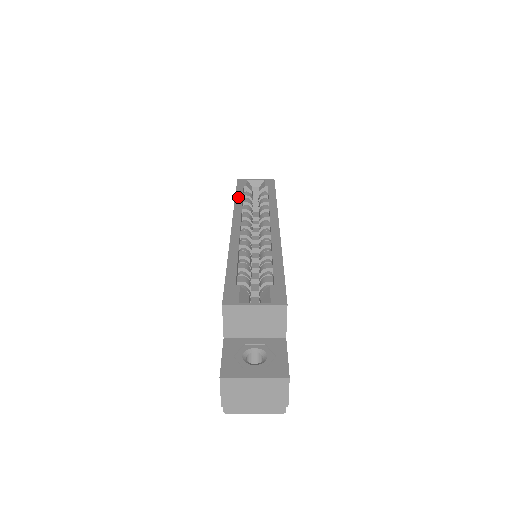
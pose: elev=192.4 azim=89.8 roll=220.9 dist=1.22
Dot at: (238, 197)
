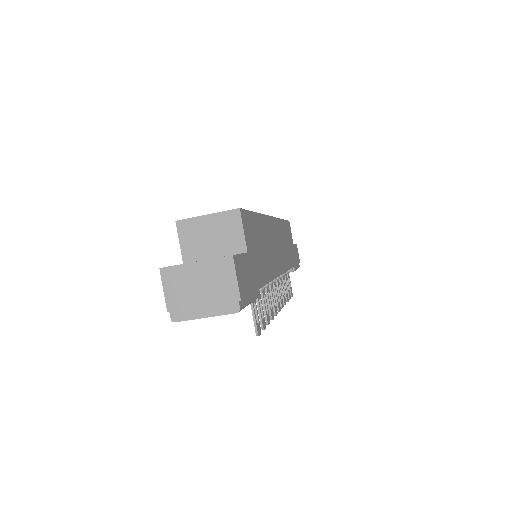
Dot at: occluded
